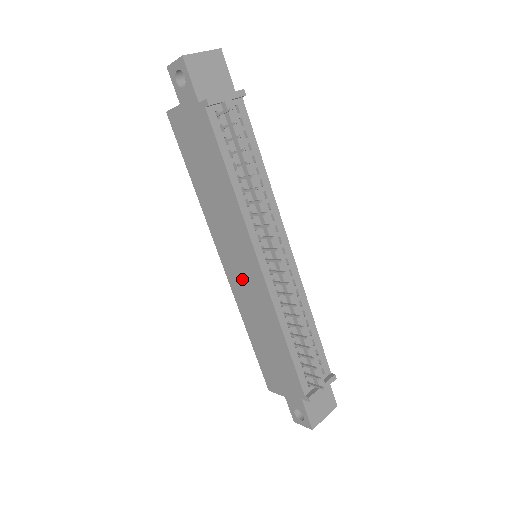
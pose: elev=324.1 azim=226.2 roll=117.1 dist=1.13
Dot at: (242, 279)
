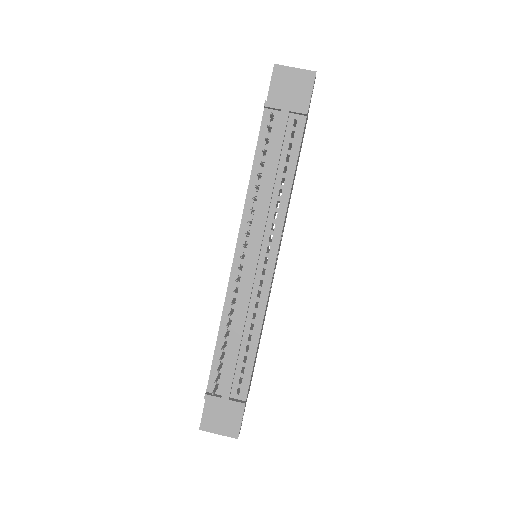
Dot at: occluded
